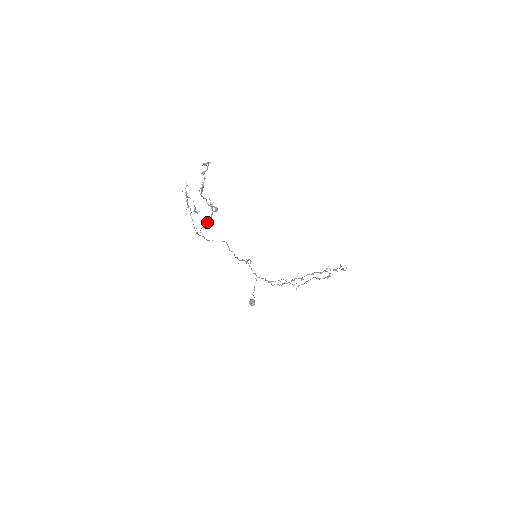
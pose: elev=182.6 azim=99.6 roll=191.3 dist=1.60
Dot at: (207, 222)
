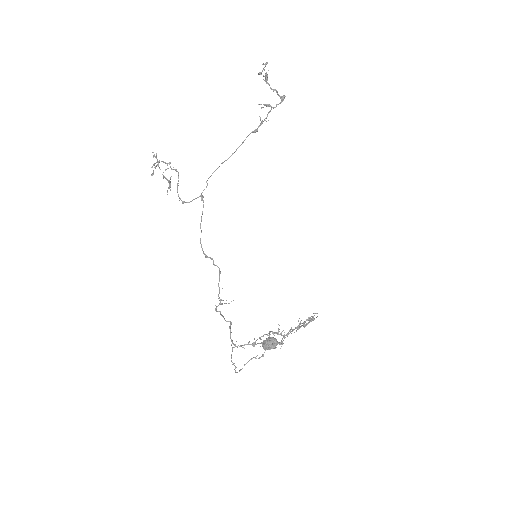
Dot at: (261, 122)
